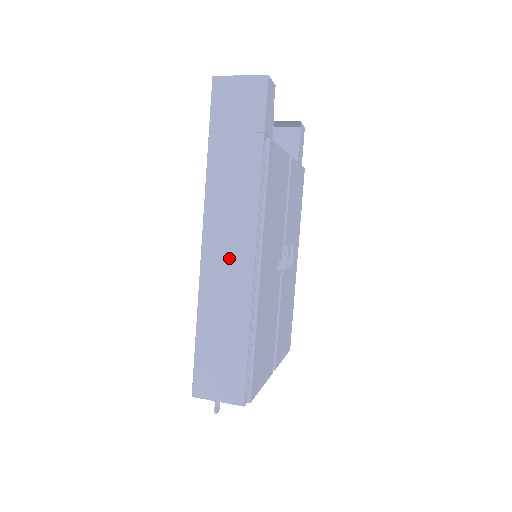
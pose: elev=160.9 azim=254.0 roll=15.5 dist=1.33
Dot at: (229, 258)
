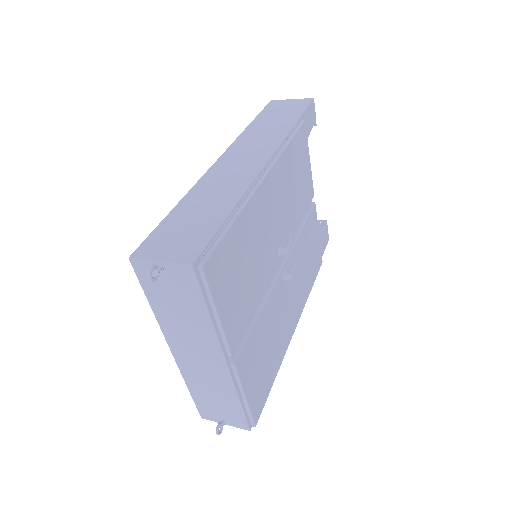
Dot at: (238, 166)
